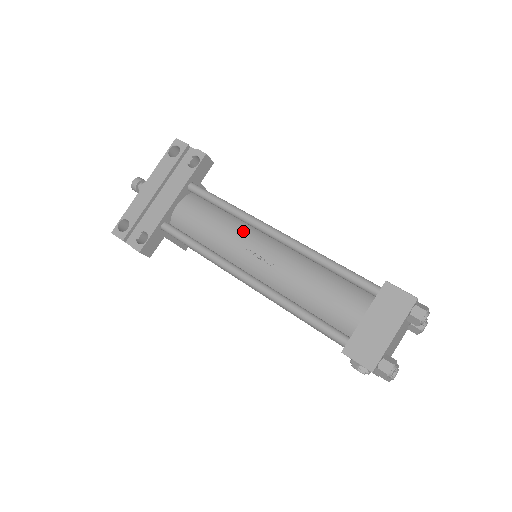
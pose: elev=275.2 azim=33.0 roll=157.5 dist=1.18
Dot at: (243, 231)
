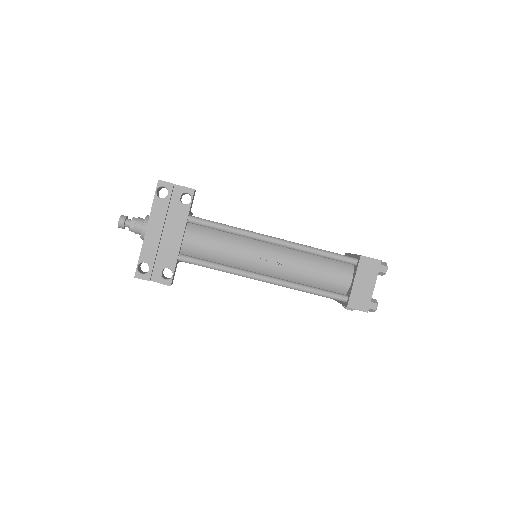
Dot at: (248, 245)
